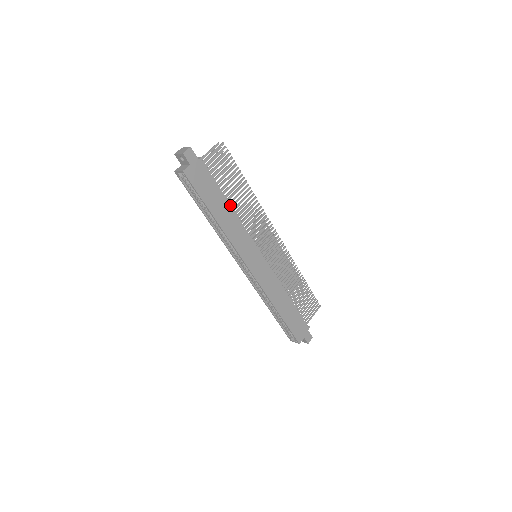
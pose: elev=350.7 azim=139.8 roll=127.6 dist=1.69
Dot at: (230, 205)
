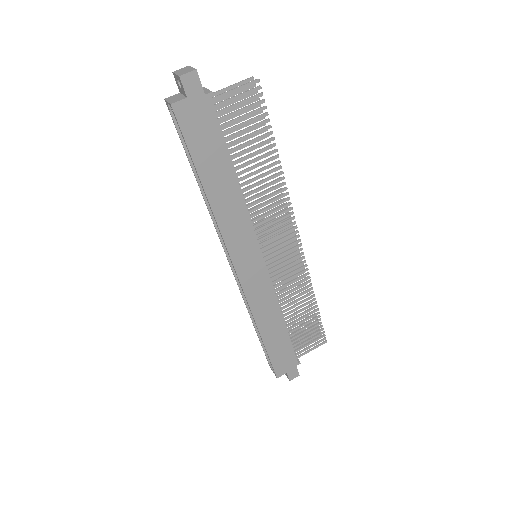
Dot at: (236, 178)
